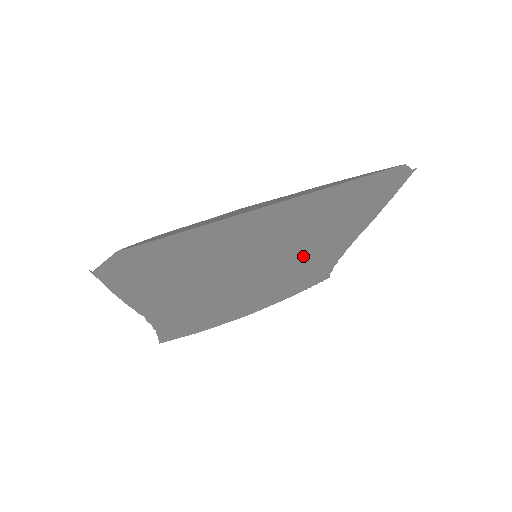
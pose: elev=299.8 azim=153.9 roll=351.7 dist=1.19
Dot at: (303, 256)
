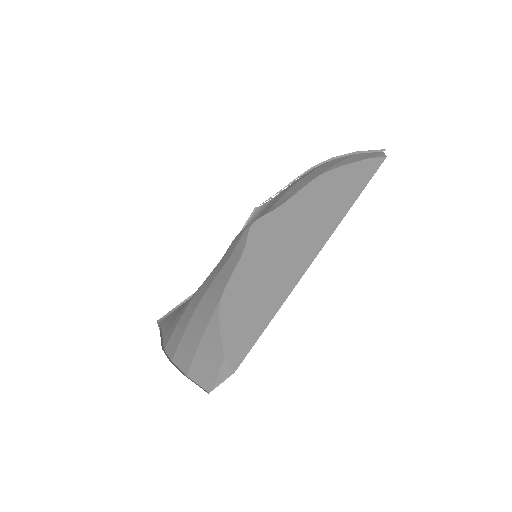
Dot at: occluded
